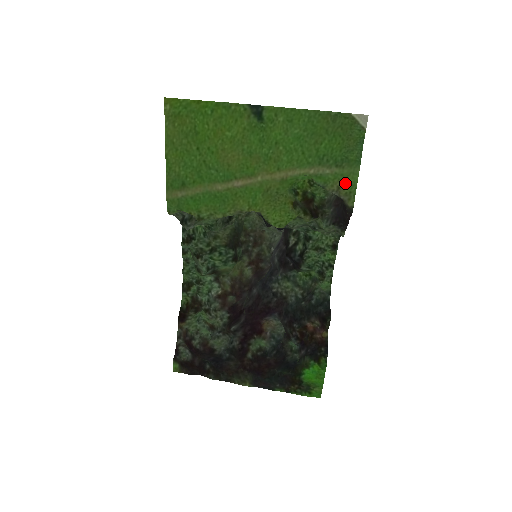
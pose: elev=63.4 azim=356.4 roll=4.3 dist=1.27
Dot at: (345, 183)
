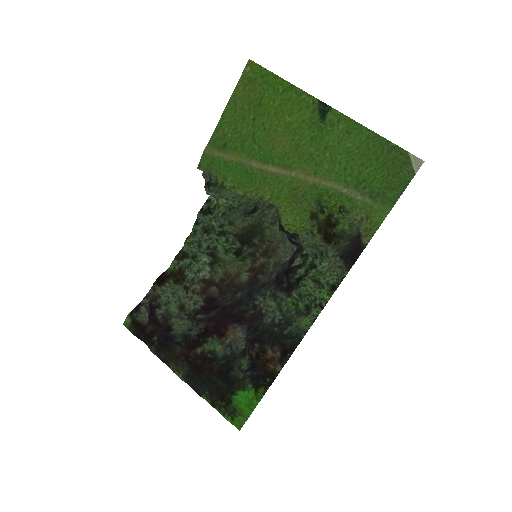
Dot at: (370, 217)
